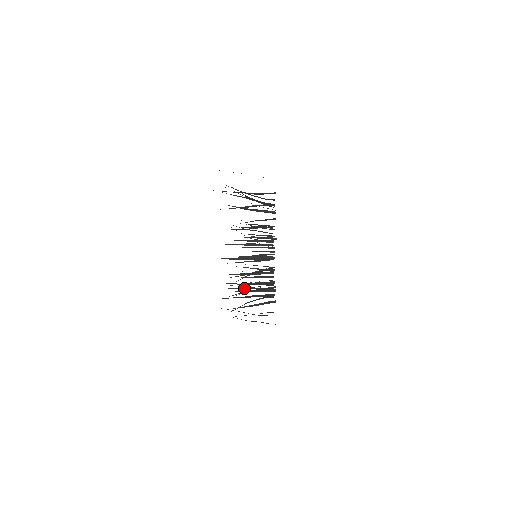
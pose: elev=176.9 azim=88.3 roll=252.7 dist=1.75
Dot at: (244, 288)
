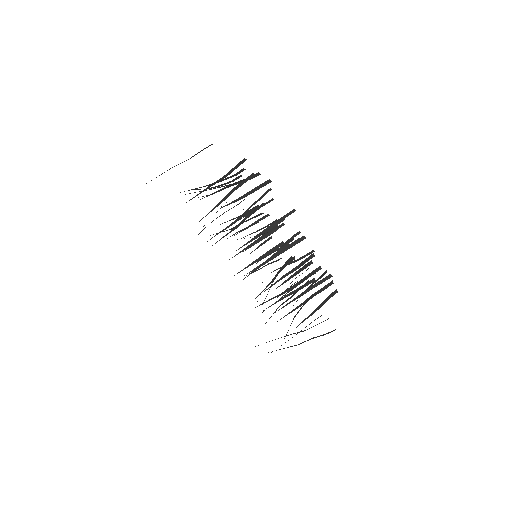
Dot at: (278, 301)
